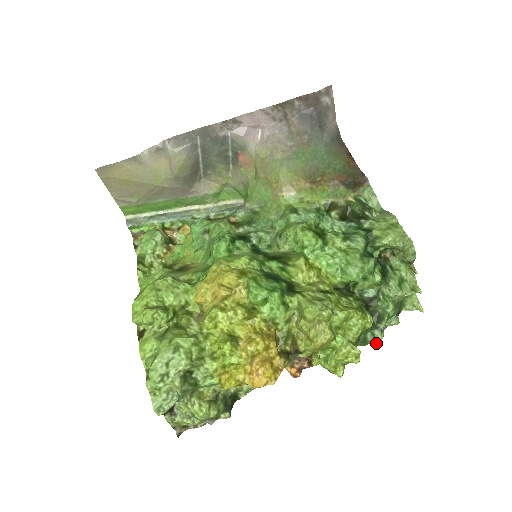
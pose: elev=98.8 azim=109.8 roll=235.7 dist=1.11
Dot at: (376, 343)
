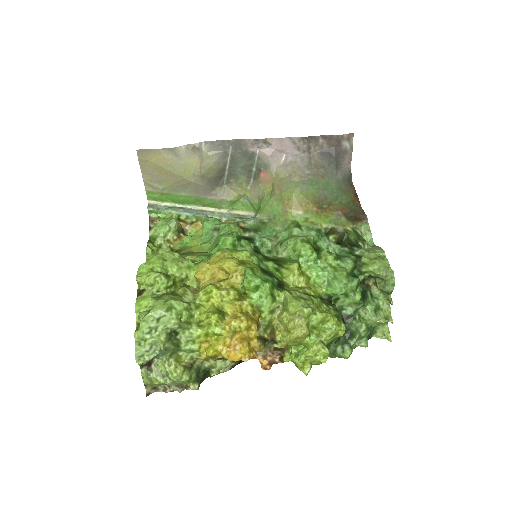
Dot at: (344, 357)
